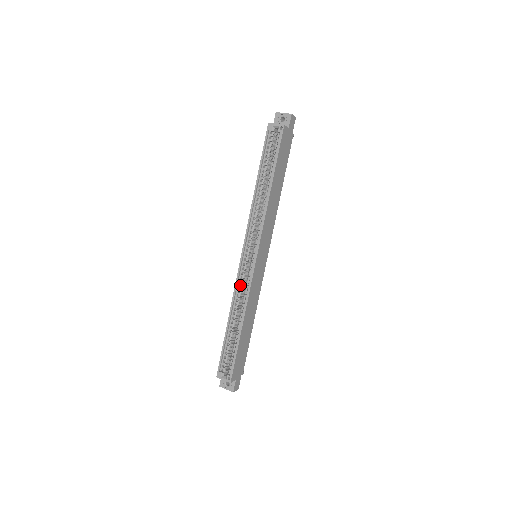
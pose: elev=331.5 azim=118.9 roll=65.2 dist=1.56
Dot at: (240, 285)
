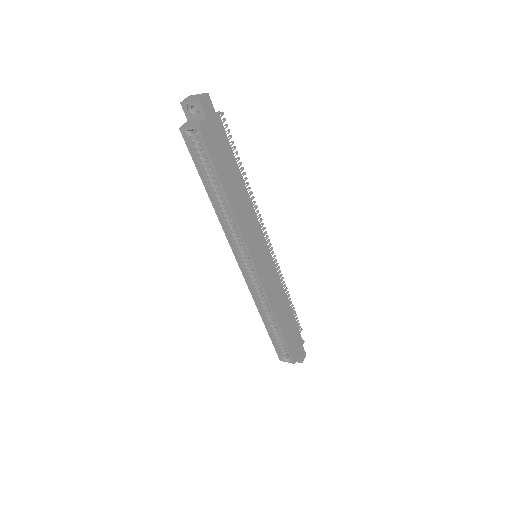
Dot at: (255, 292)
